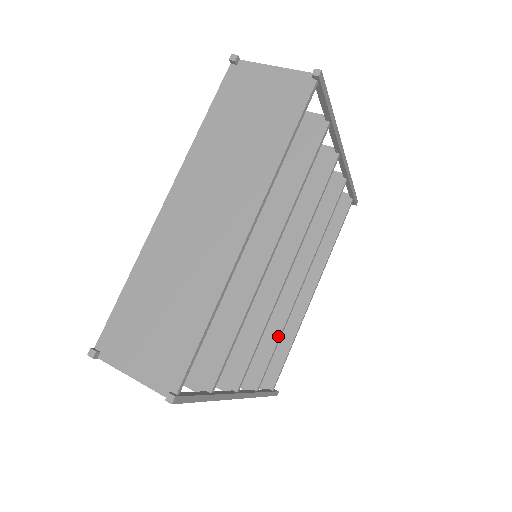
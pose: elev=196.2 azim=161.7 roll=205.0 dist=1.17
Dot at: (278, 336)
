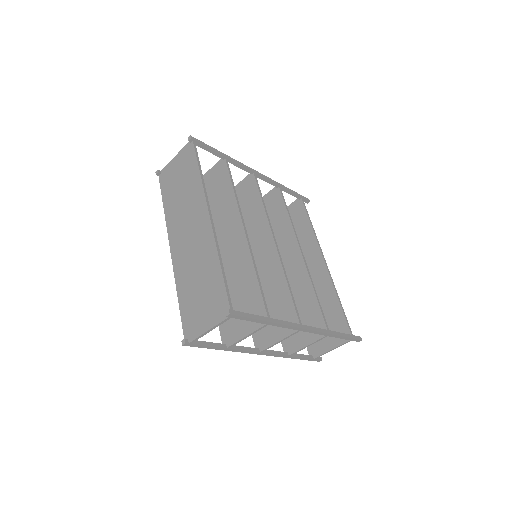
Dot at: (313, 291)
